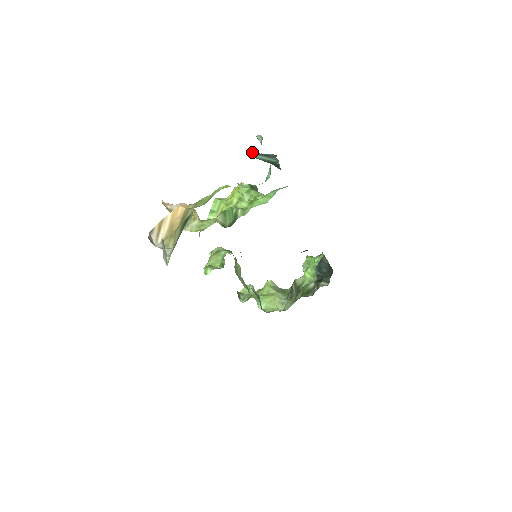
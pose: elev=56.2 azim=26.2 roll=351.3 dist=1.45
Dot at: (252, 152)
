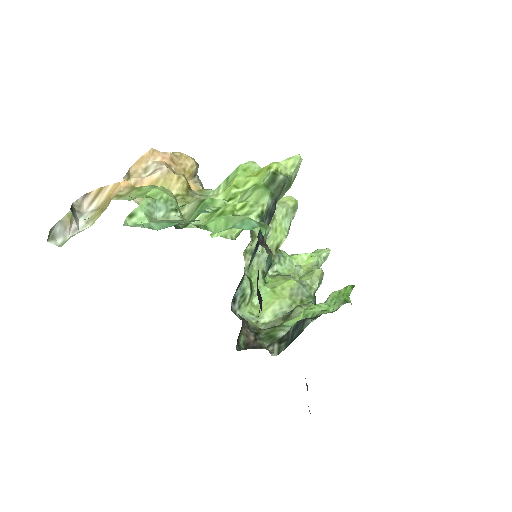
Dot at: occluded
